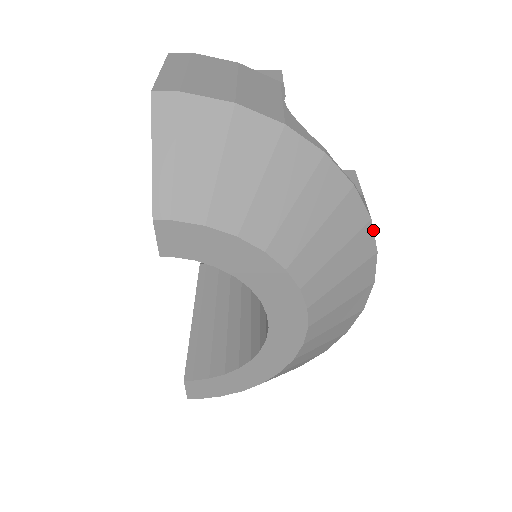
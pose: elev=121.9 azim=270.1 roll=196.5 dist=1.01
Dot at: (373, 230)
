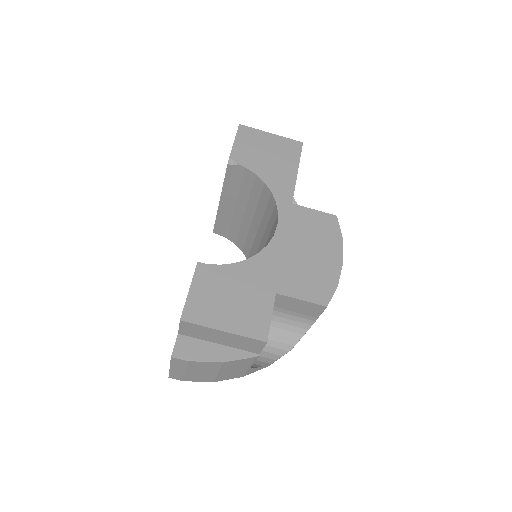
Dot at: occluded
